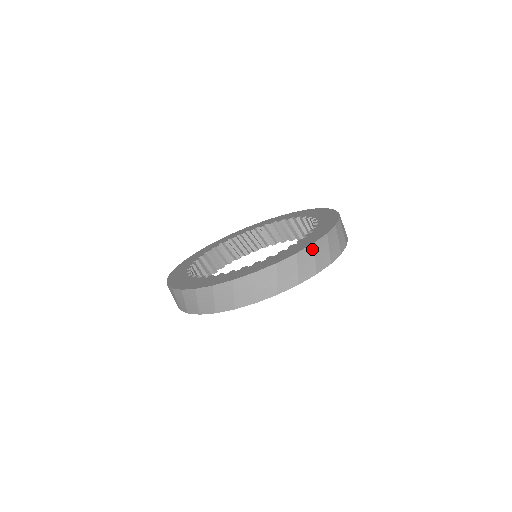
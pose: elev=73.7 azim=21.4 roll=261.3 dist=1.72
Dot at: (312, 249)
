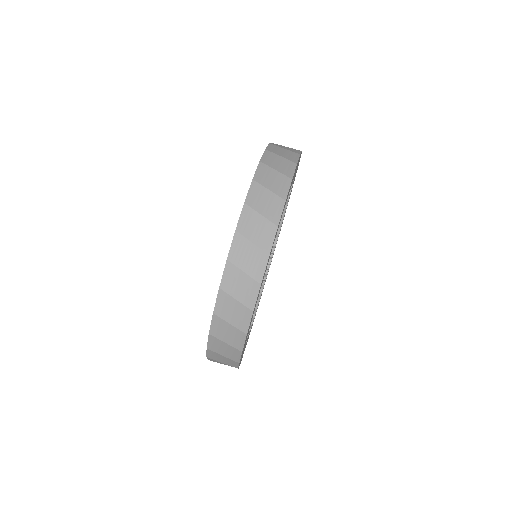
Dot at: occluded
